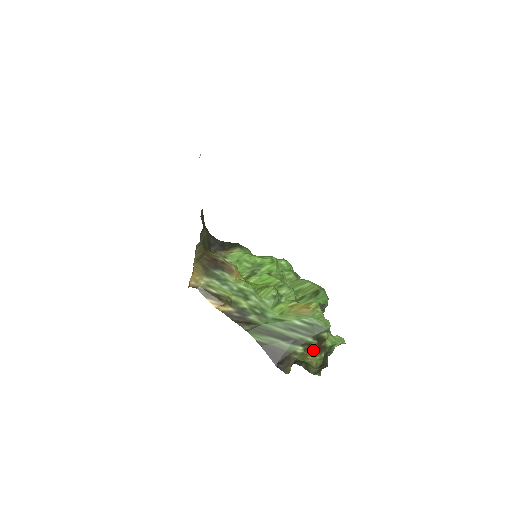
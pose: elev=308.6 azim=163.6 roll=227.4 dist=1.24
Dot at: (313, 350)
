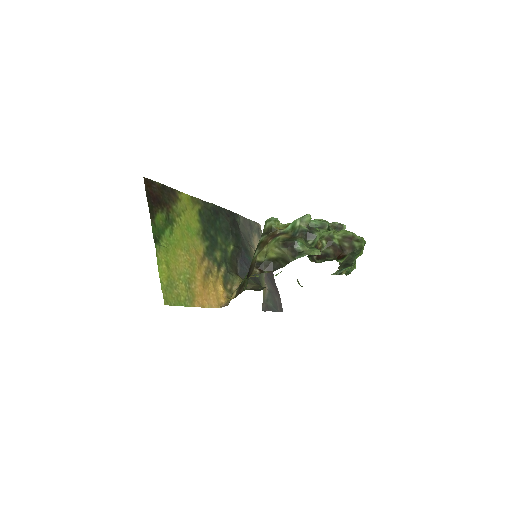
Dot at: (266, 242)
